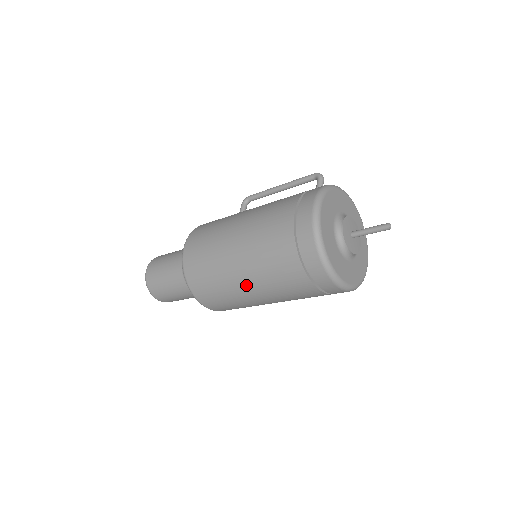
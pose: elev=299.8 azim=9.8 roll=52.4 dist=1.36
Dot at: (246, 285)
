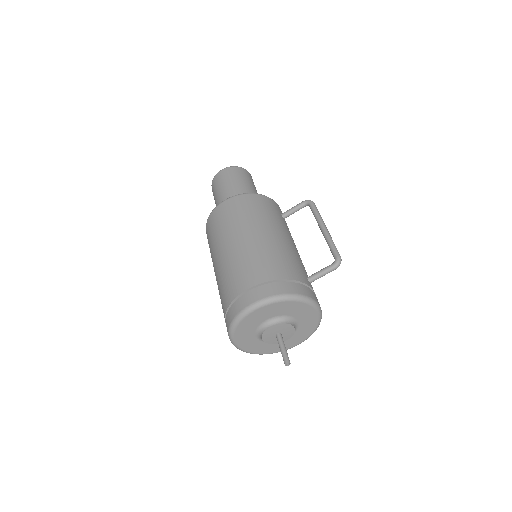
Dot at: occluded
